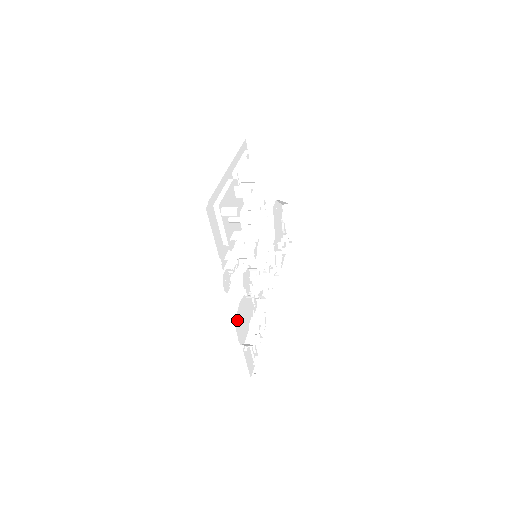
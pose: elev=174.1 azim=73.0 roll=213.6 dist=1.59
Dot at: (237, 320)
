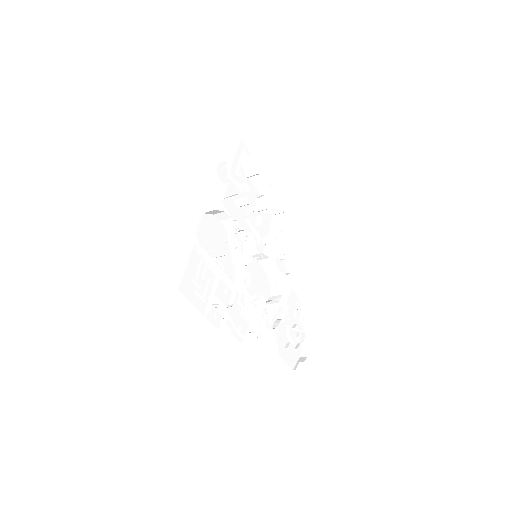
Dot at: (209, 217)
